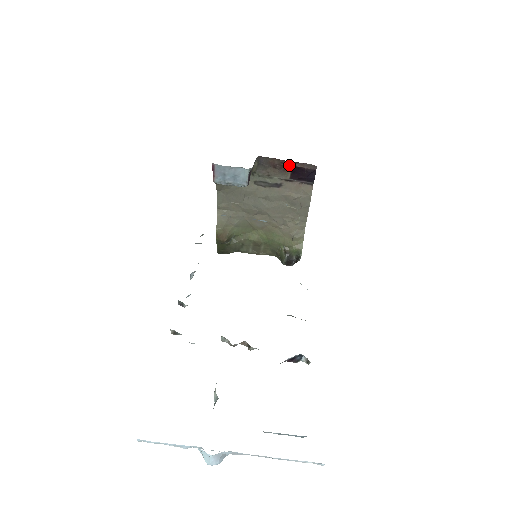
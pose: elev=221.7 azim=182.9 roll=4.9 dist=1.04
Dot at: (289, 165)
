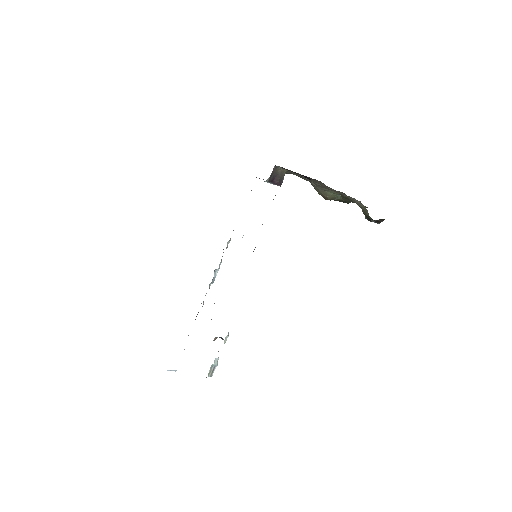
Dot at: (292, 171)
